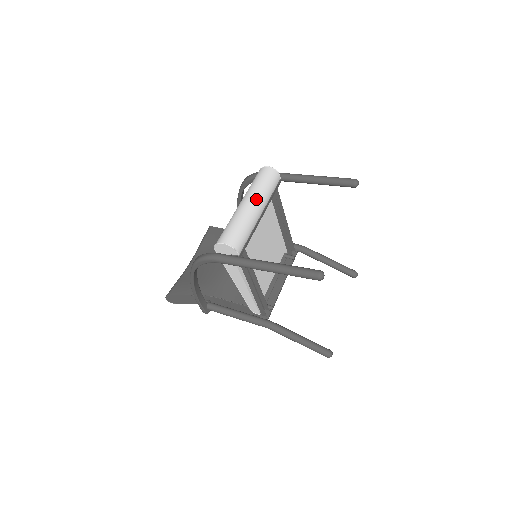
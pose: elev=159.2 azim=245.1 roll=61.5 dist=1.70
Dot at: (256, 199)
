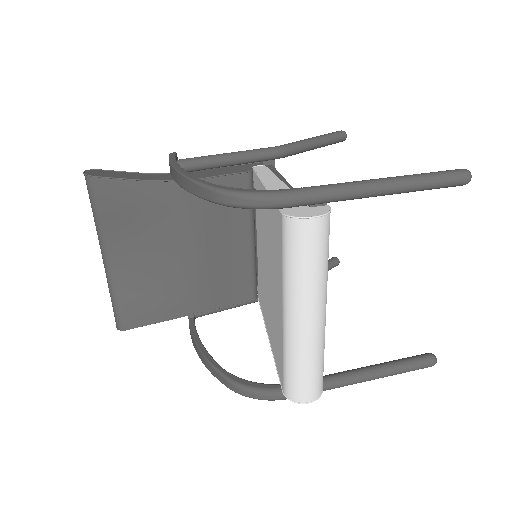
Dot at: (322, 304)
